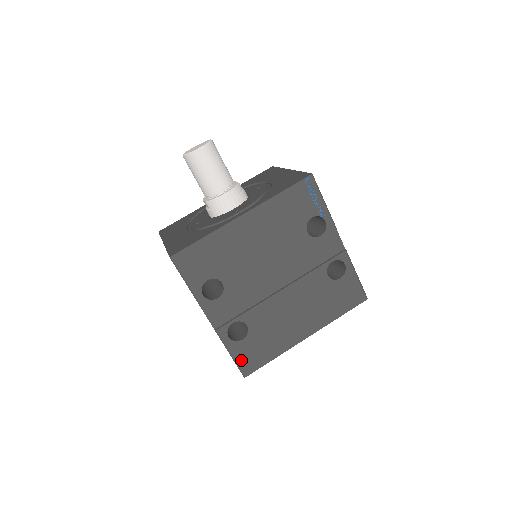
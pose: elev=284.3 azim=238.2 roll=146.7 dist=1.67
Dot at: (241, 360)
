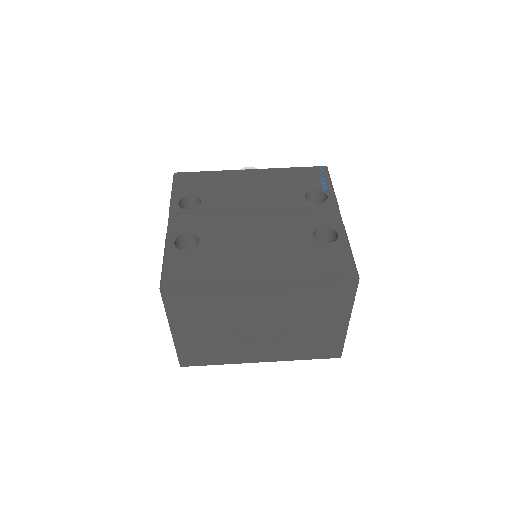
Dot at: (170, 268)
